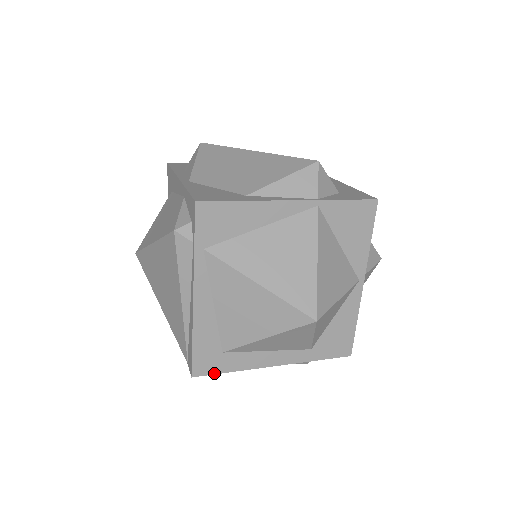
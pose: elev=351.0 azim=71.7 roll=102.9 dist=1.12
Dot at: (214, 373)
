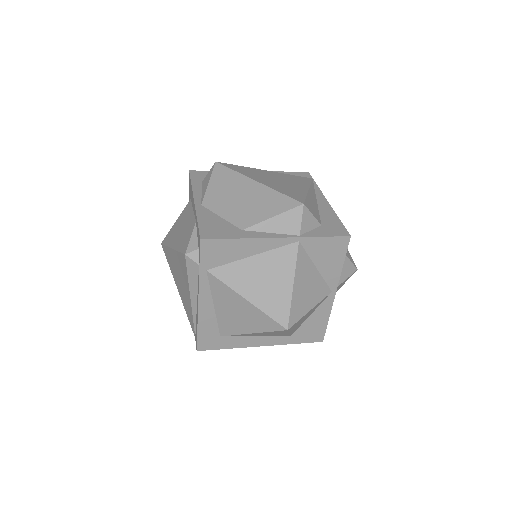
Dot at: (214, 349)
